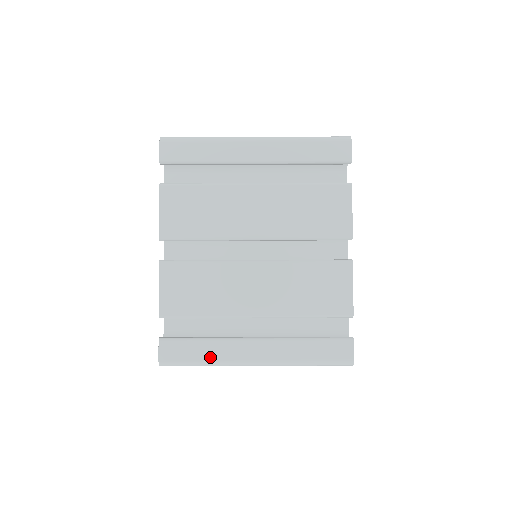
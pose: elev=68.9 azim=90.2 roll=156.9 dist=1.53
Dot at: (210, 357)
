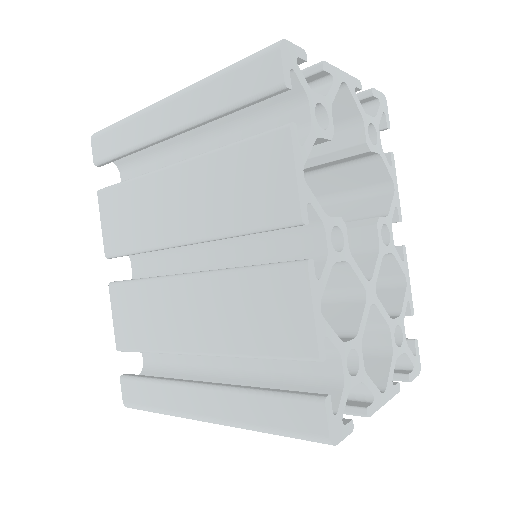
Dot at: (162, 405)
